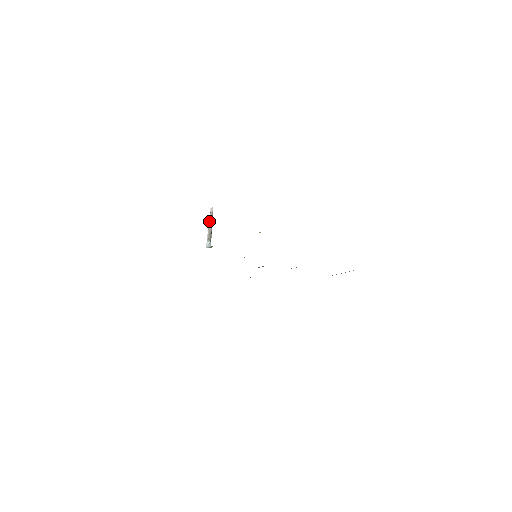
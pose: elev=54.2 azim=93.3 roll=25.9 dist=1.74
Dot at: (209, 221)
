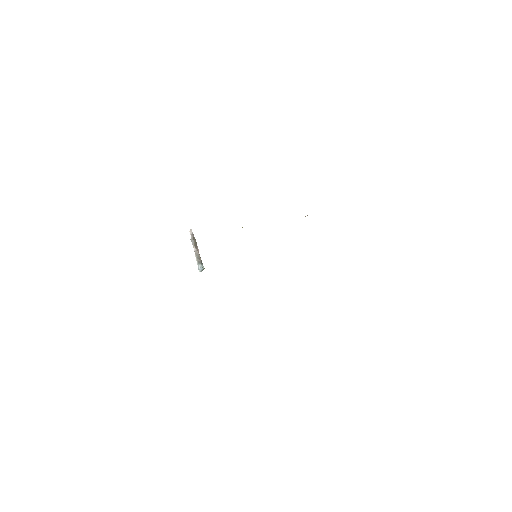
Dot at: (192, 244)
